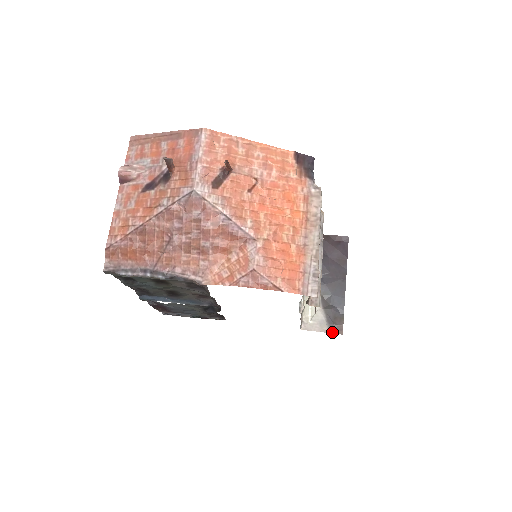
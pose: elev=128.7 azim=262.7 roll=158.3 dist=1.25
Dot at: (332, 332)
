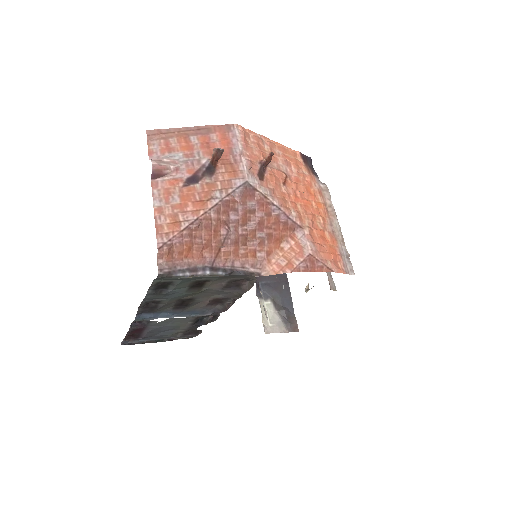
Dot at: (290, 331)
